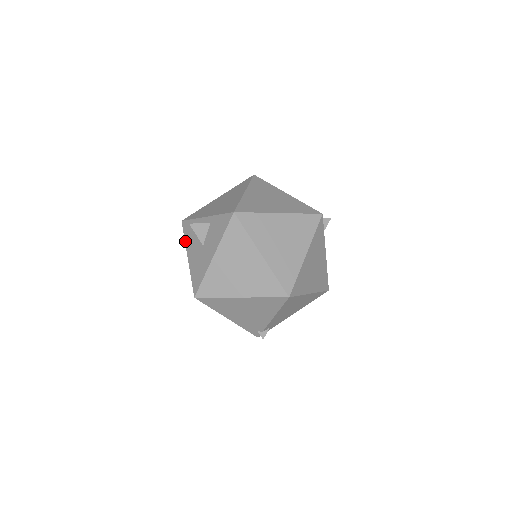
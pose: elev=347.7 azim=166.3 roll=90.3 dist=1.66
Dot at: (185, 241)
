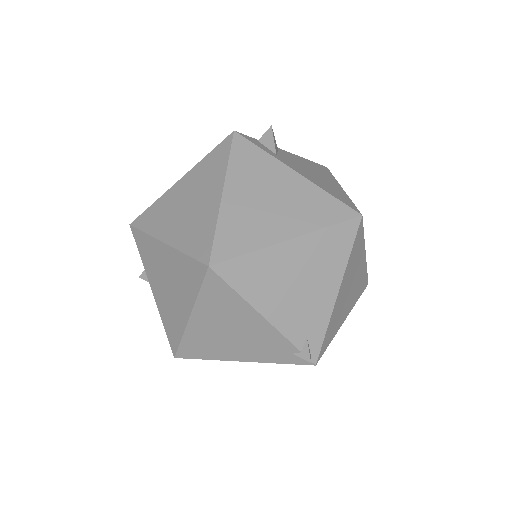
Dot at: occluded
